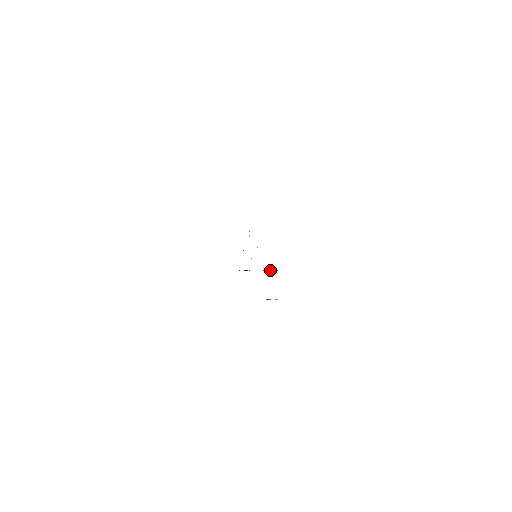
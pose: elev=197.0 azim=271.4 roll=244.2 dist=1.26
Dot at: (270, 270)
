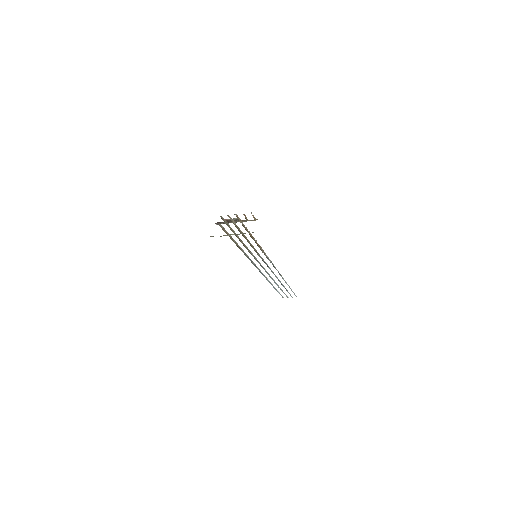
Dot at: (240, 221)
